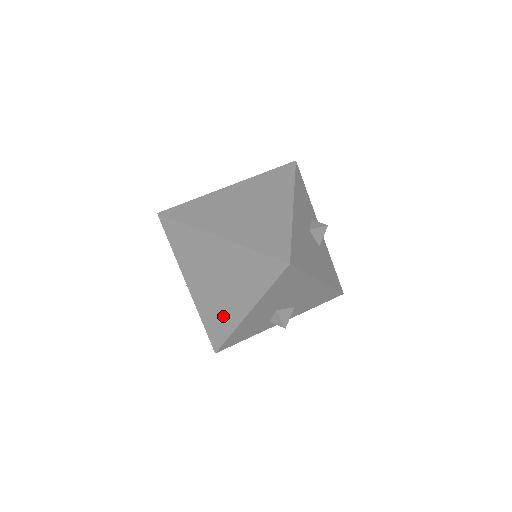
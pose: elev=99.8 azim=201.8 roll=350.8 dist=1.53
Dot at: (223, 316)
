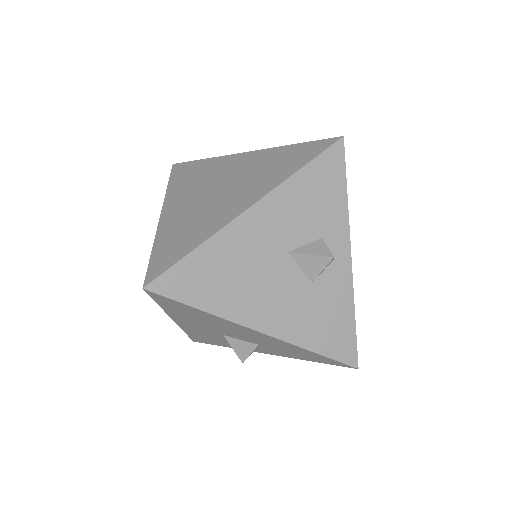
Dot at: occluded
